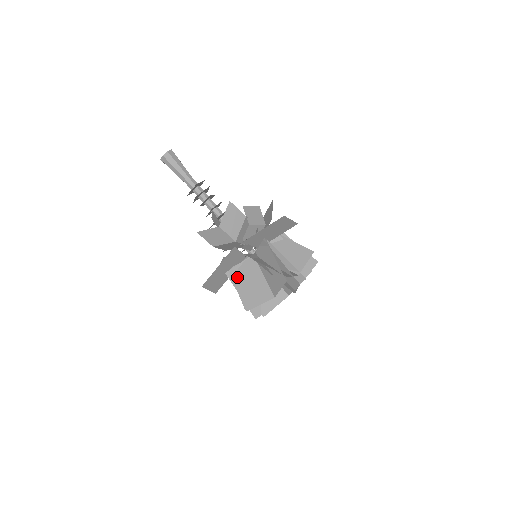
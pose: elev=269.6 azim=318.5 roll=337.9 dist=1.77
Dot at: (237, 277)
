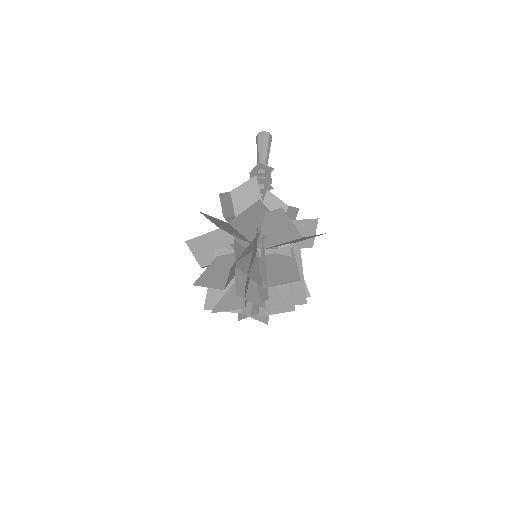
Dot at: (221, 258)
